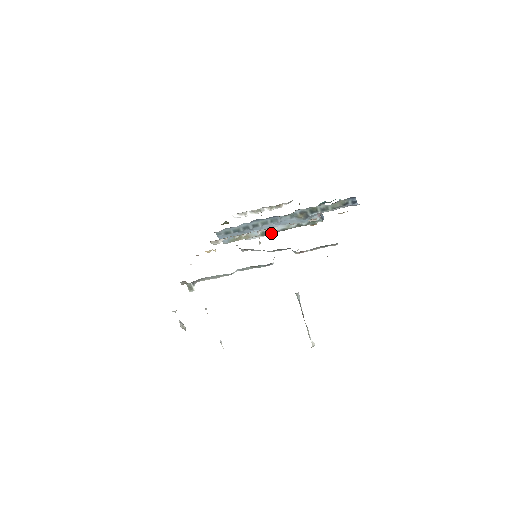
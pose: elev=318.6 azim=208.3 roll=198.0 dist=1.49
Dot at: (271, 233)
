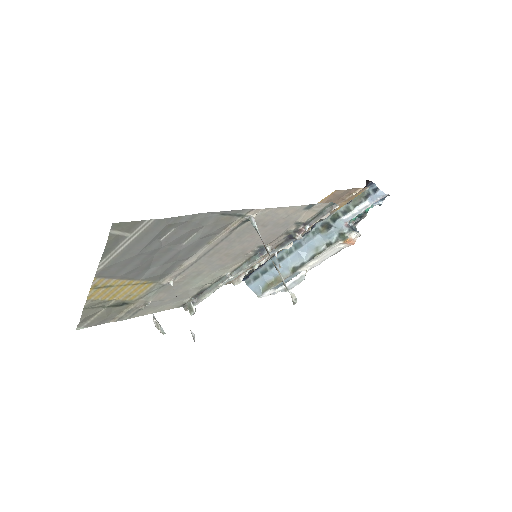
Dot at: (302, 266)
